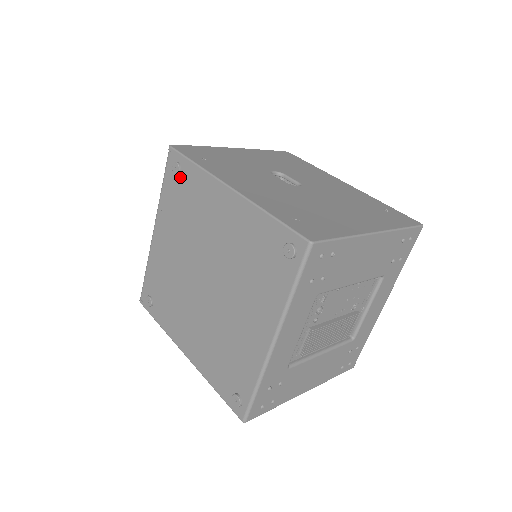
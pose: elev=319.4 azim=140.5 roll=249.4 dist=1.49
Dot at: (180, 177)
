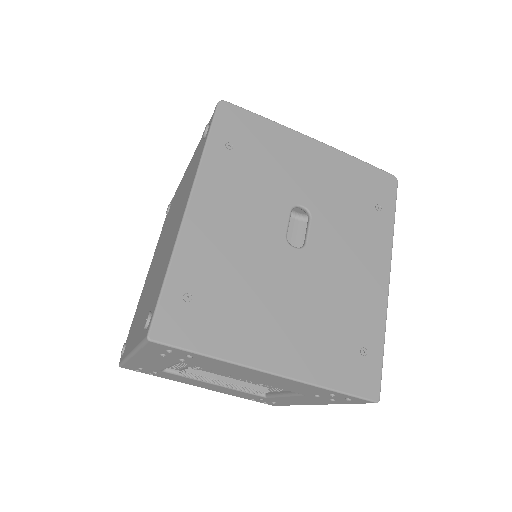
Dot at: (202, 143)
